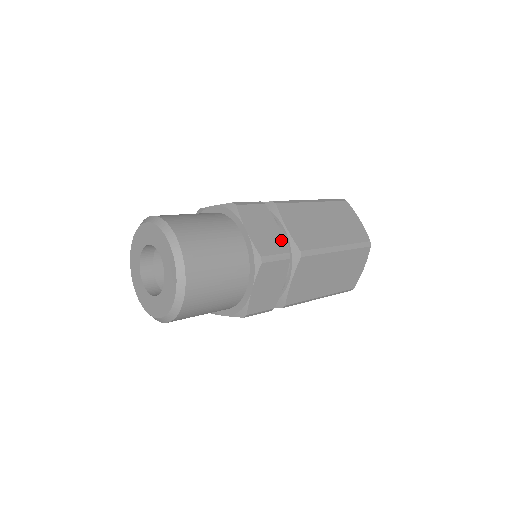
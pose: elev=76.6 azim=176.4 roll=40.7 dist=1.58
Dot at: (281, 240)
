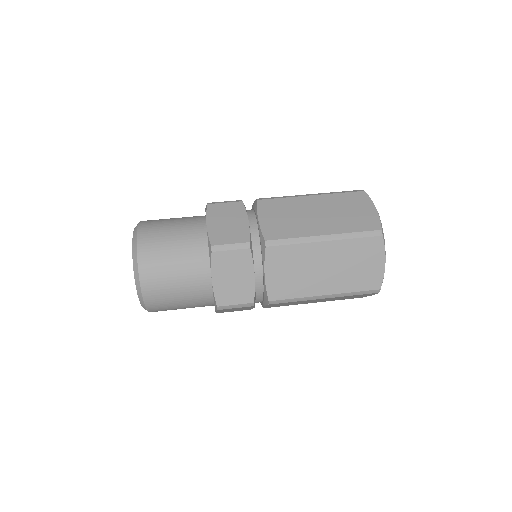
Dot at: (250, 290)
